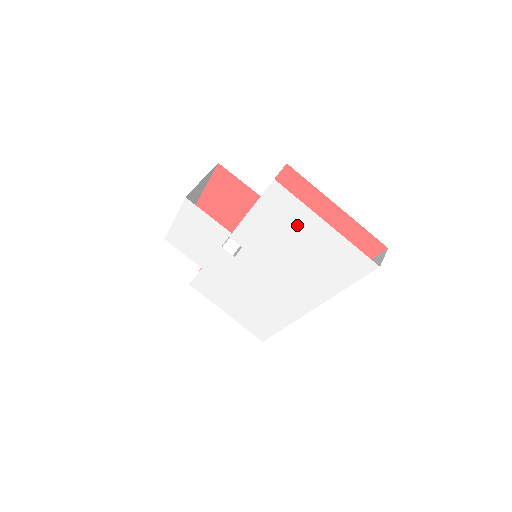
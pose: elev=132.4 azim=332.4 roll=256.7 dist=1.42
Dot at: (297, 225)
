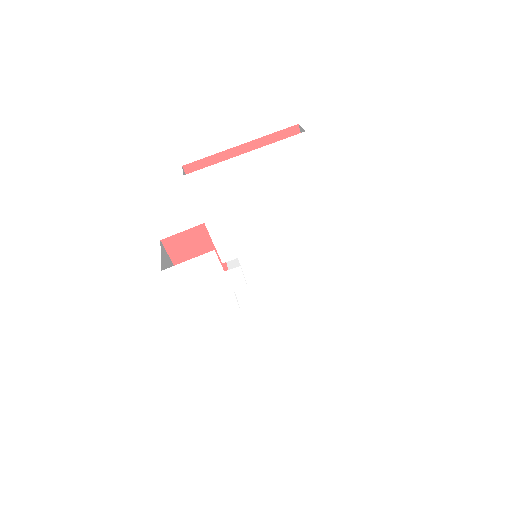
Dot at: (236, 185)
